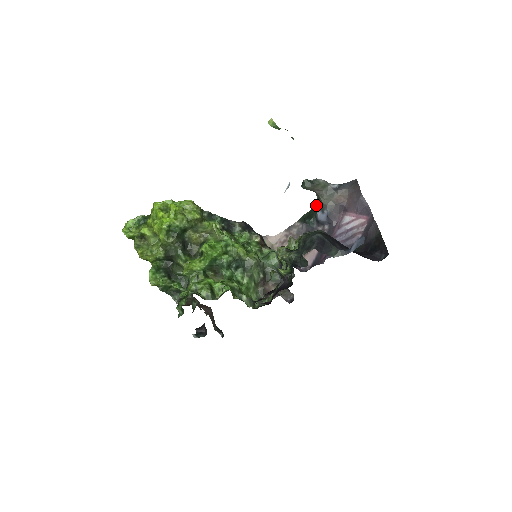
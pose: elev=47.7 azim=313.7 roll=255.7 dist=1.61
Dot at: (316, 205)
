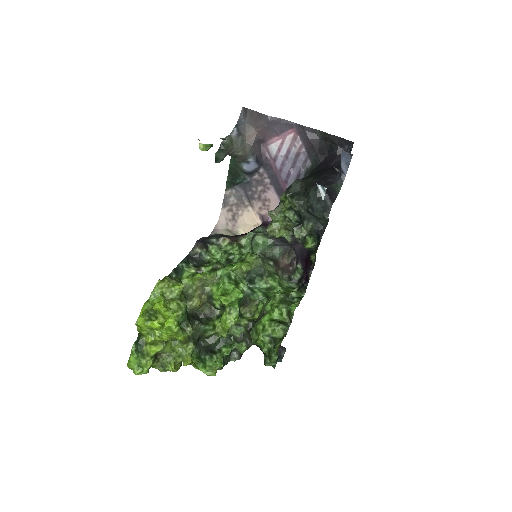
Dot at: (230, 162)
